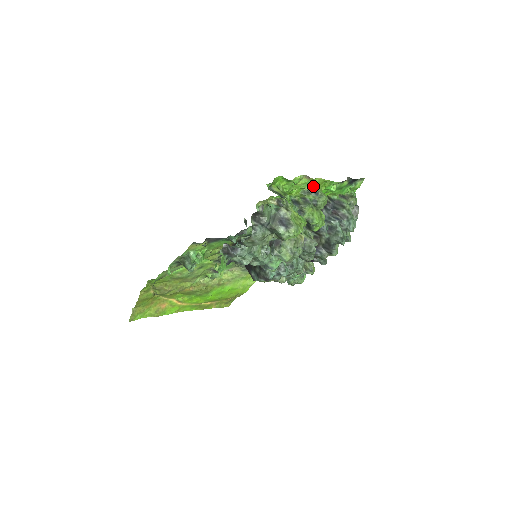
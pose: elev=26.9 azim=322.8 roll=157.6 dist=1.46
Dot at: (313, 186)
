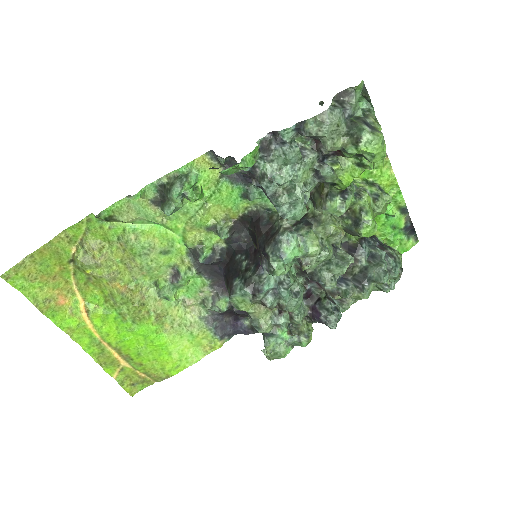
Dot at: (379, 181)
